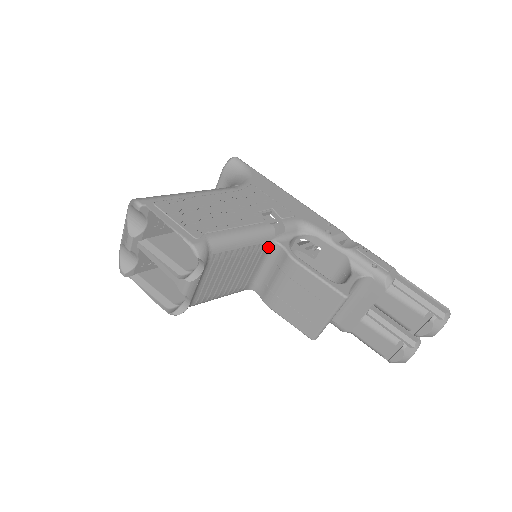
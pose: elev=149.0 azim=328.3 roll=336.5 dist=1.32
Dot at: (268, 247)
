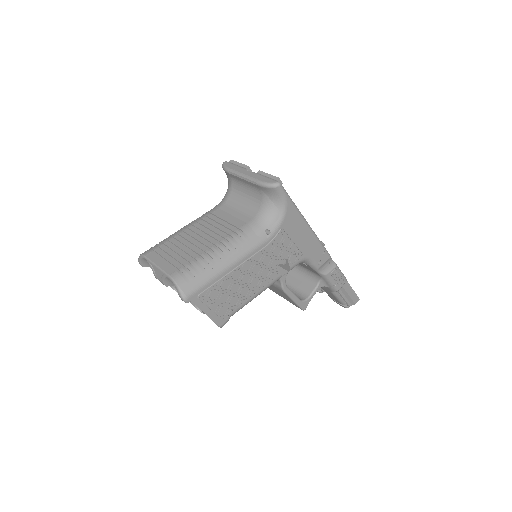
Dot at: occluded
